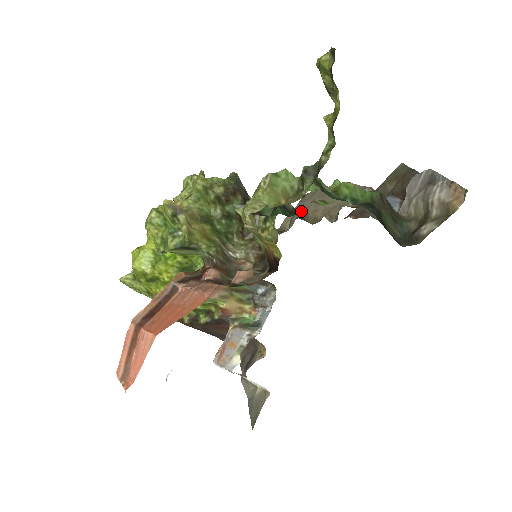
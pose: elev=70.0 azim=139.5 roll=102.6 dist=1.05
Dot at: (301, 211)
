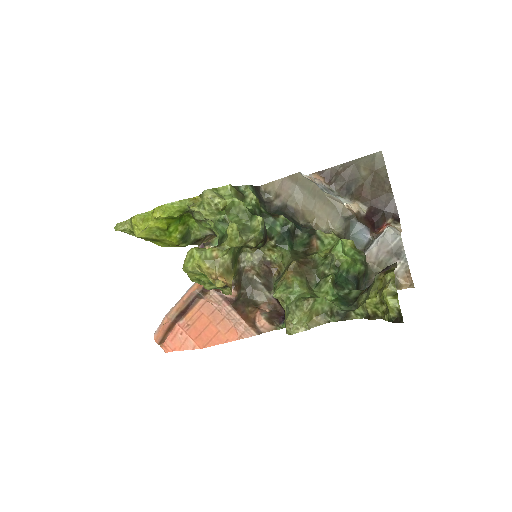
Dot at: (300, 231)
